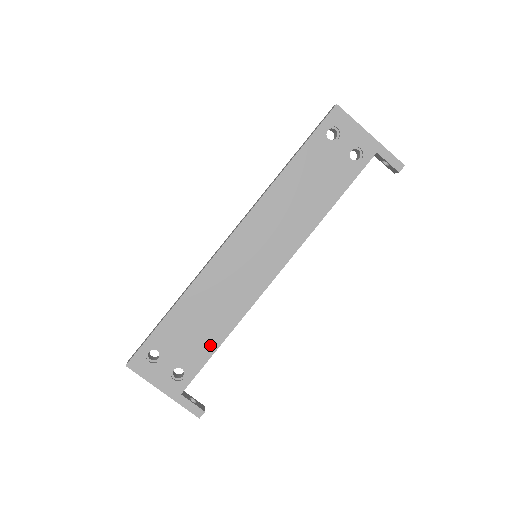
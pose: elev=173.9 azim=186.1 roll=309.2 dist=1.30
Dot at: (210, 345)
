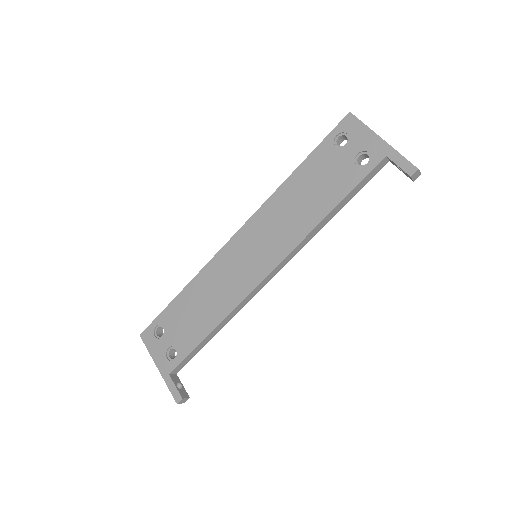
Dot at: (200, 333)
